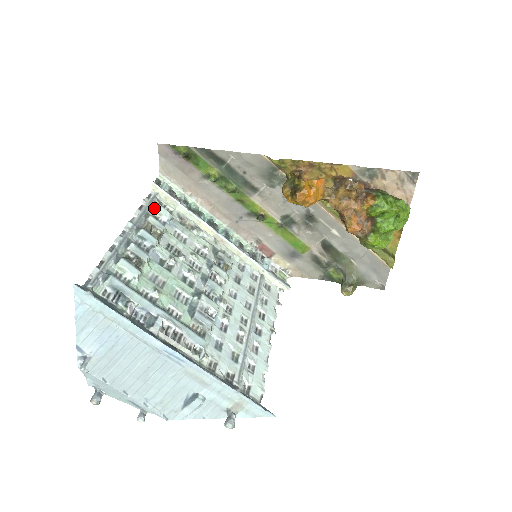
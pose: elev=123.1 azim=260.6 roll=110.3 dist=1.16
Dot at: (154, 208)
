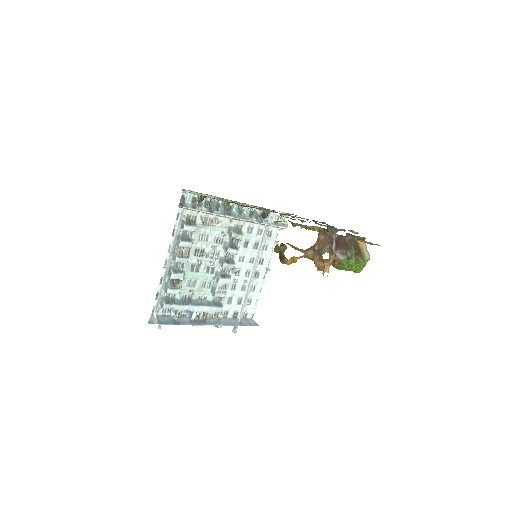
Dot at: (183, 229)
